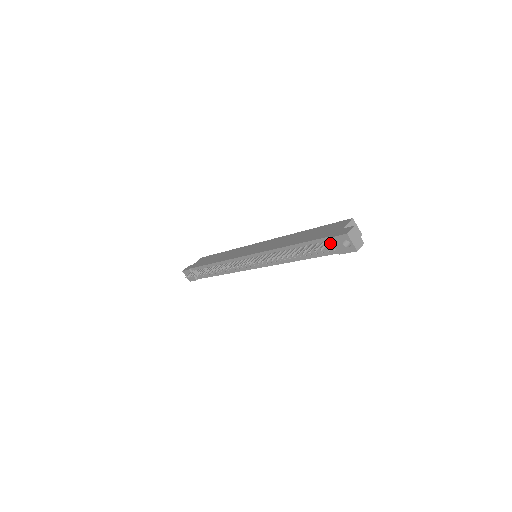
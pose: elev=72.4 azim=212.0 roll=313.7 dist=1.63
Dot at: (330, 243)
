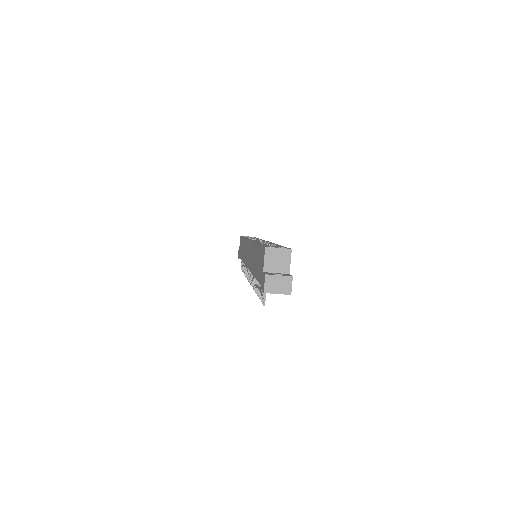
Dot at: occluded
